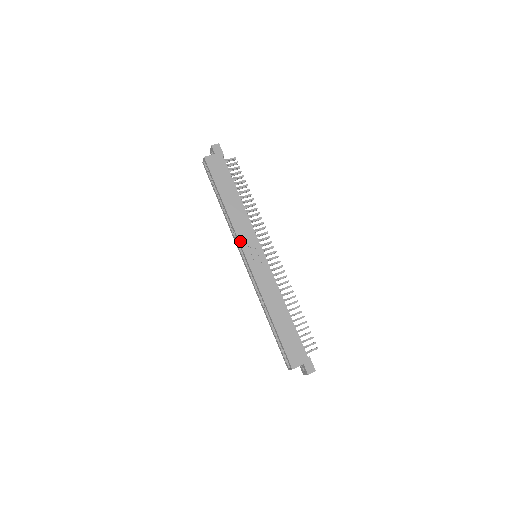
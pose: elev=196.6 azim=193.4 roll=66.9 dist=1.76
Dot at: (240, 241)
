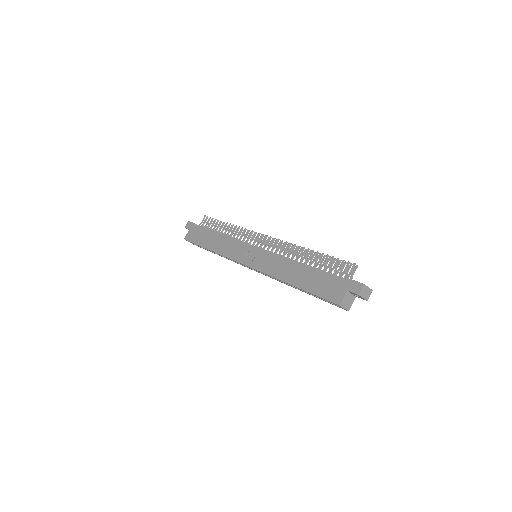
Dot at: (234, 259)
